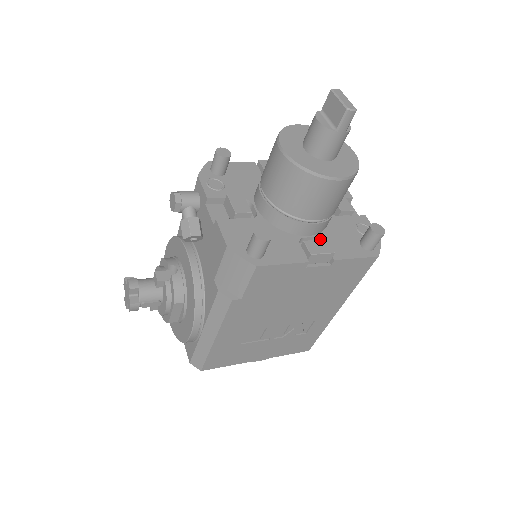
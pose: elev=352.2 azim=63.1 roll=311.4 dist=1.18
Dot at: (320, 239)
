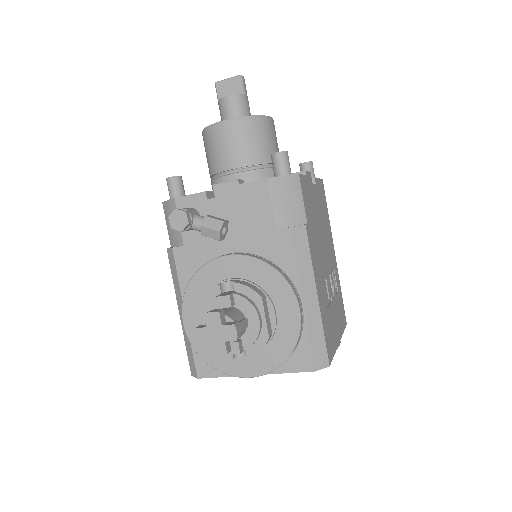
Dot at: occluded
